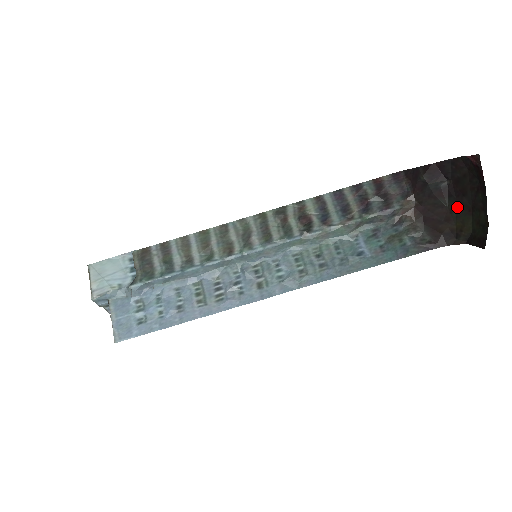
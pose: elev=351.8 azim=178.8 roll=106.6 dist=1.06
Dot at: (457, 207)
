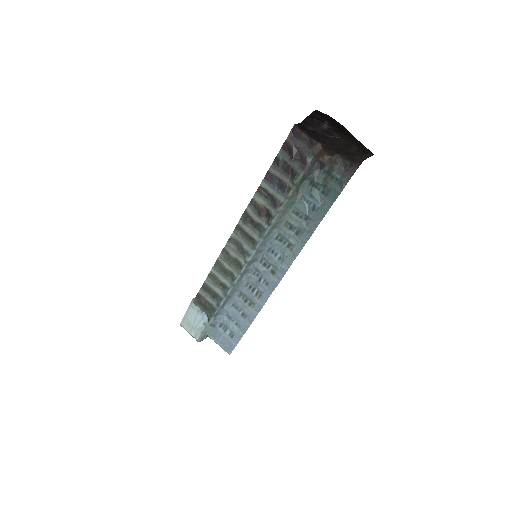
Dot at: (346, 137)
